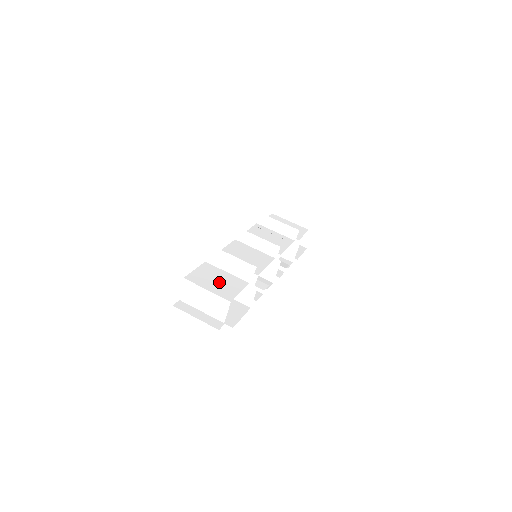
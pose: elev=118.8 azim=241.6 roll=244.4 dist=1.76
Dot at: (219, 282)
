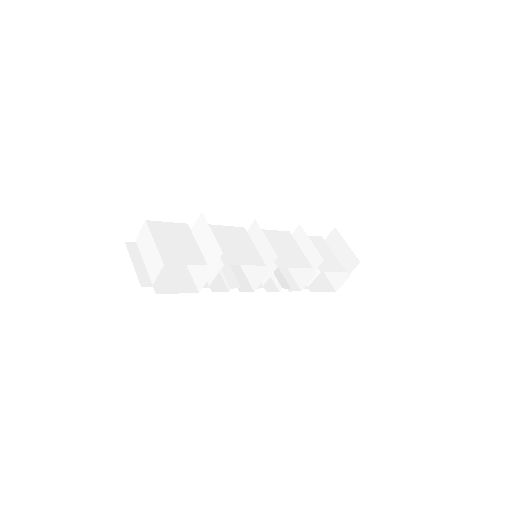
Dot at: (176, 245)
